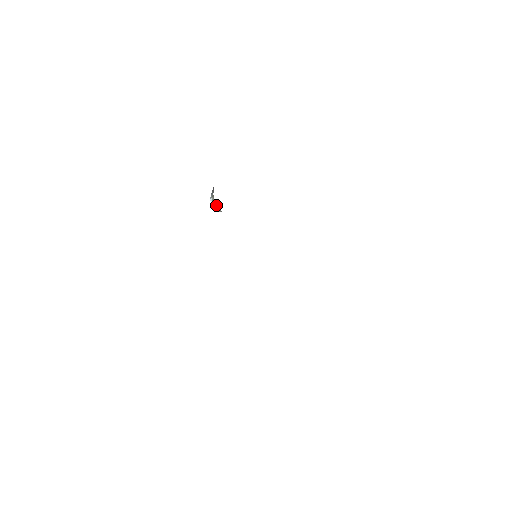
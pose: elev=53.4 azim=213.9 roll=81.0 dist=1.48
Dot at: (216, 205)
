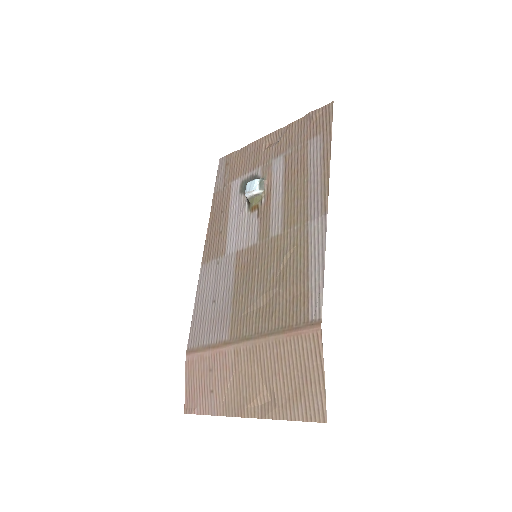
Dot at: (263, 185)
